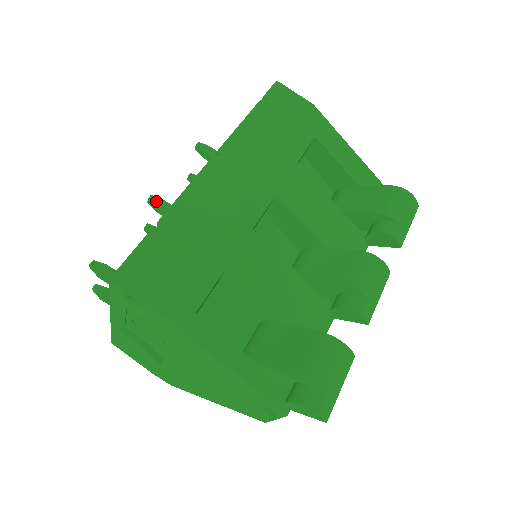
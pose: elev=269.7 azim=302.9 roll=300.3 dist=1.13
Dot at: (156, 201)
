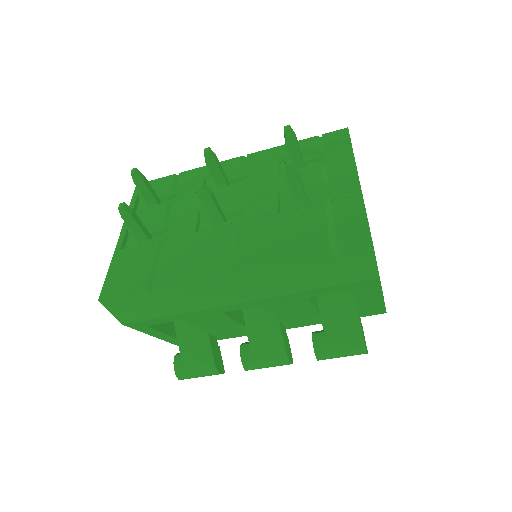
Dot at: (203, 194)
